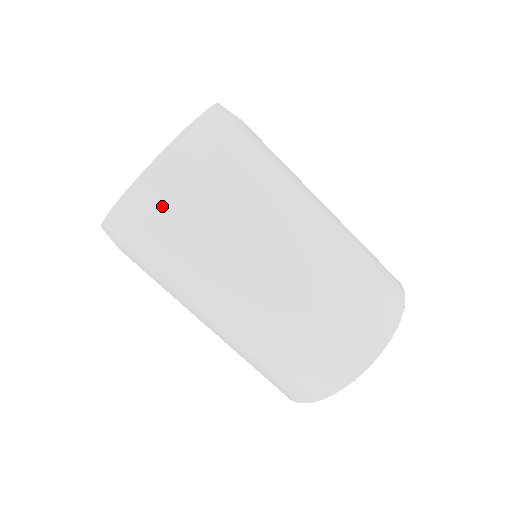
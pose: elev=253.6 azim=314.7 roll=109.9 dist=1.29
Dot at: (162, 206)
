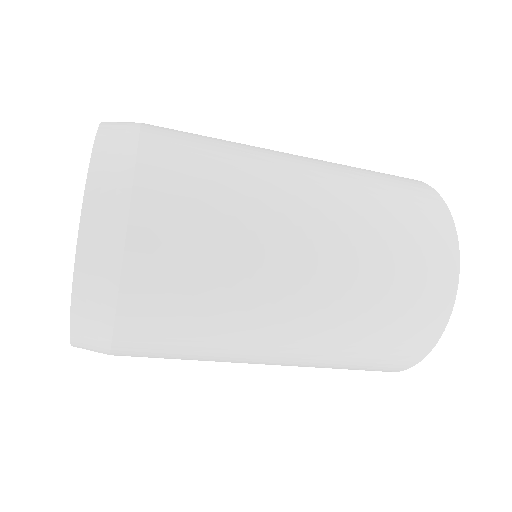
Dot at: (125, 285)
